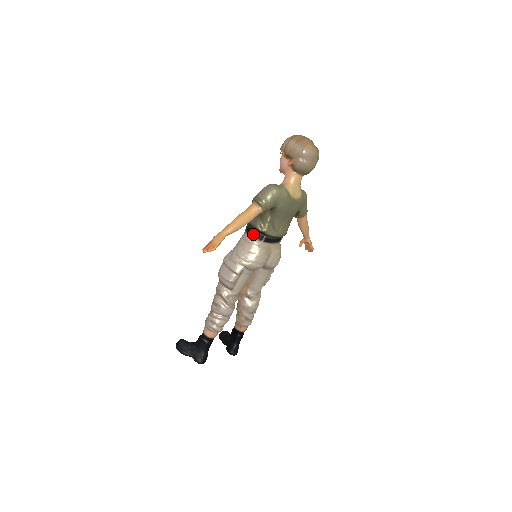
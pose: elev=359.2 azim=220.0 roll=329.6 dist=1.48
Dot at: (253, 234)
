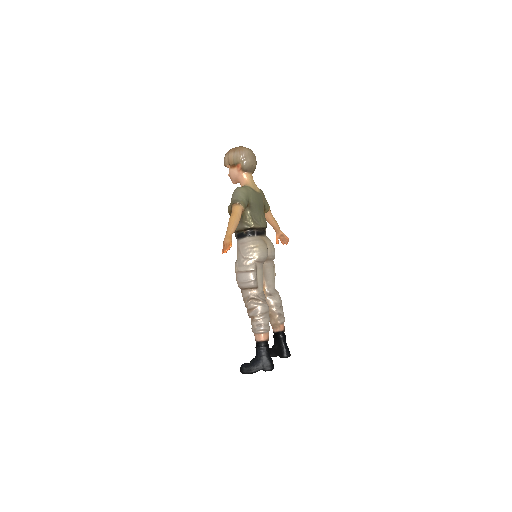
Dot at: (245, 235)
